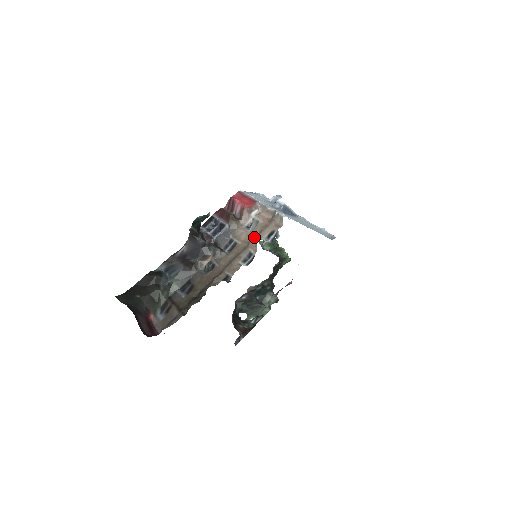
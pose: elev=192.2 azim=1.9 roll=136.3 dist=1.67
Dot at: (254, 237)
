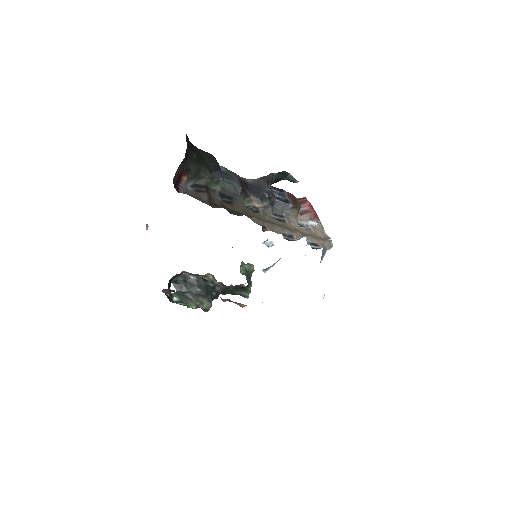
Dot at: (302, 232)
